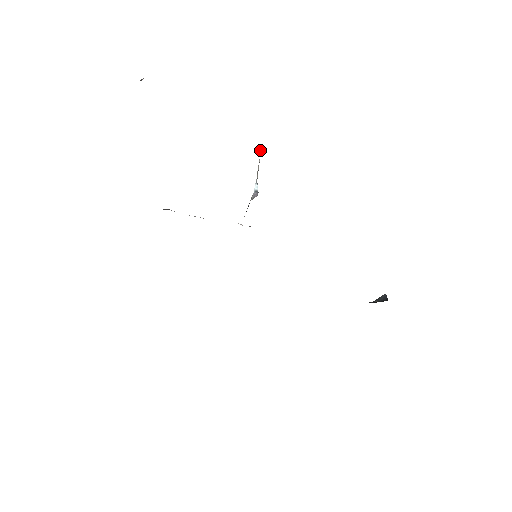
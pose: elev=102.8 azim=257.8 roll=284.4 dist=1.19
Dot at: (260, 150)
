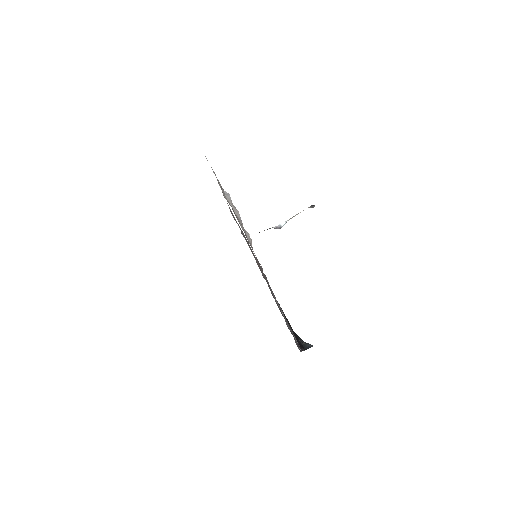
Dot at: (311, 205)
